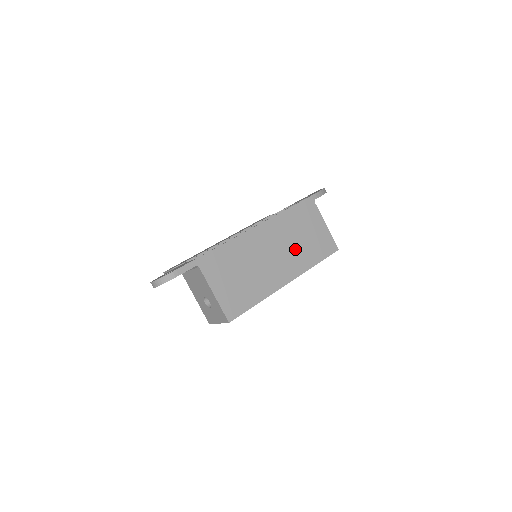
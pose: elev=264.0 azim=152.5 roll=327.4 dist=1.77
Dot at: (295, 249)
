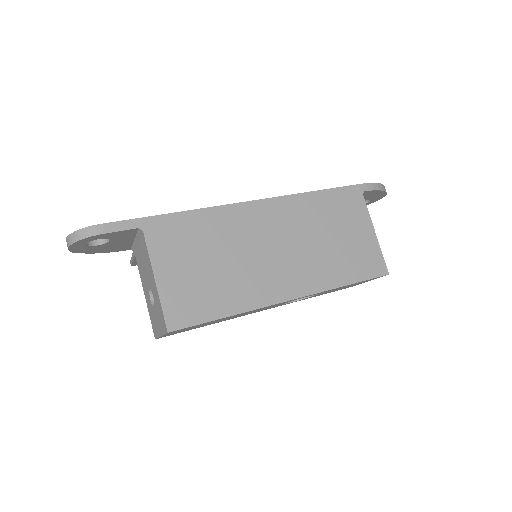
Dot at: (315, 252)
